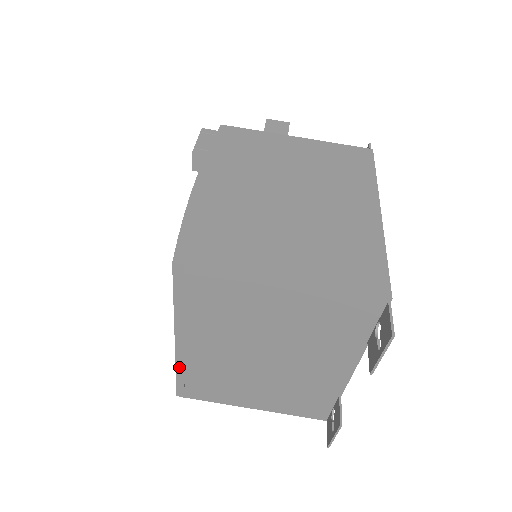
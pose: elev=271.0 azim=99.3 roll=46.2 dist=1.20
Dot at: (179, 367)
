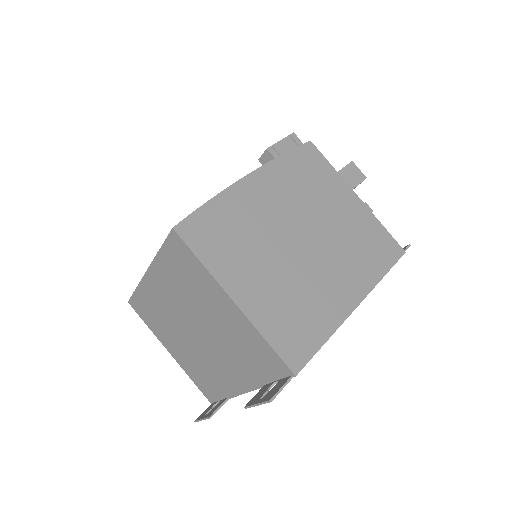
Dot at: (140, 288)
